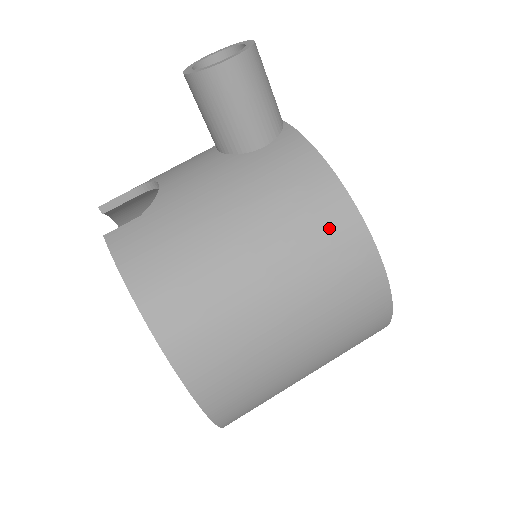
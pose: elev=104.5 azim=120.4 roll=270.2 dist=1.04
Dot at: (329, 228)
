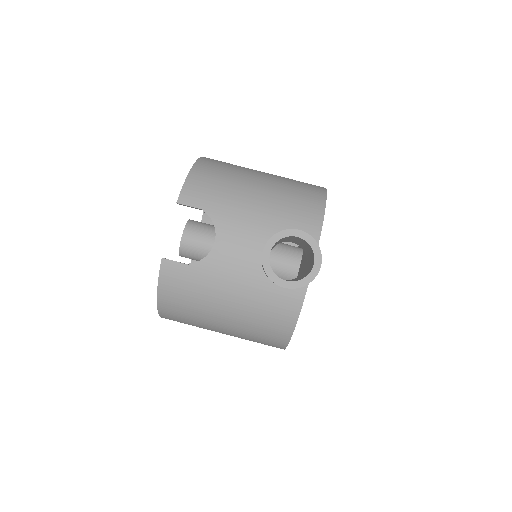
Dot at: (269, 338)
